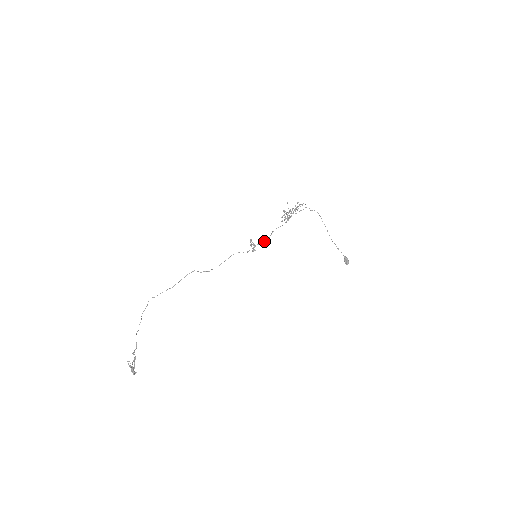
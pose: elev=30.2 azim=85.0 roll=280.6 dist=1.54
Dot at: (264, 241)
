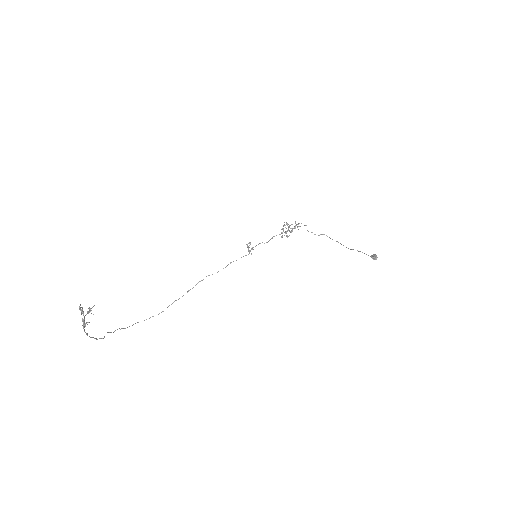
Dot at: (262, 242)
